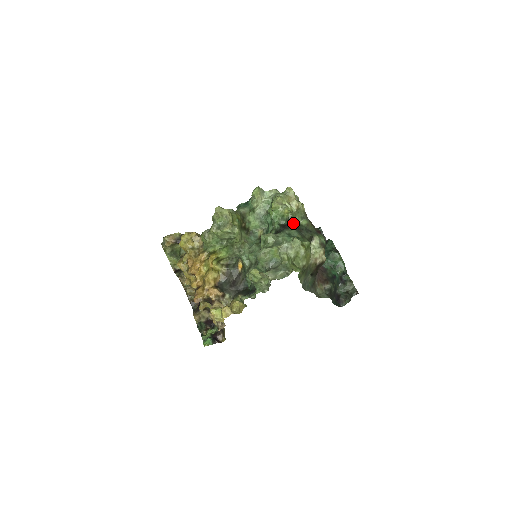
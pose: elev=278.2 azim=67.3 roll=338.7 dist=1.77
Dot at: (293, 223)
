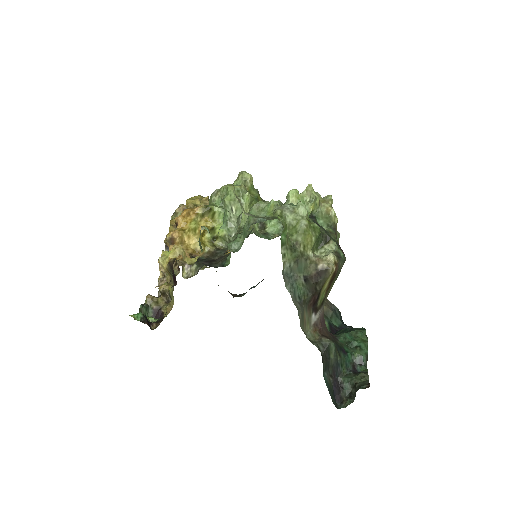
Dot at: (314, 219)
